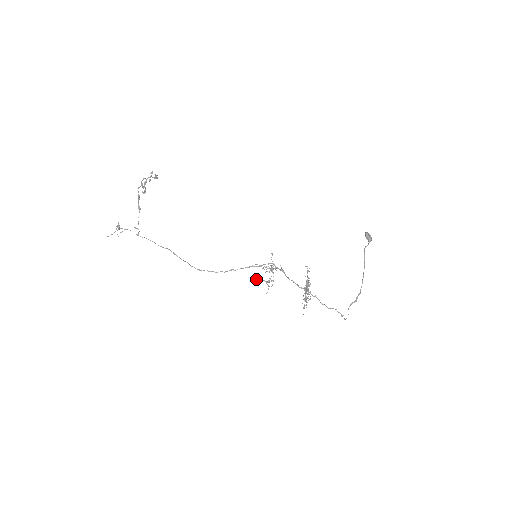
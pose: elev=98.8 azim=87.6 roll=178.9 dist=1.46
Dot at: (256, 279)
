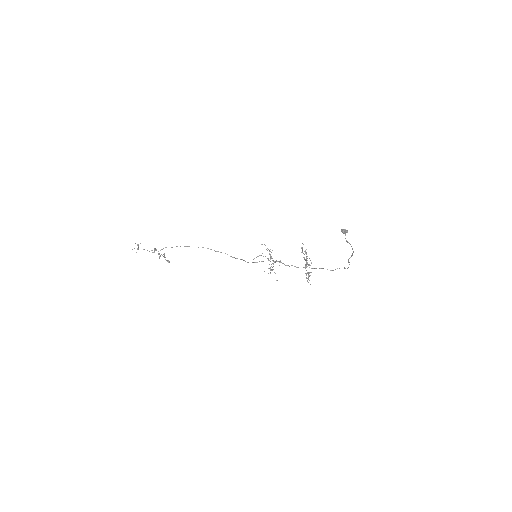
Dot at: occluded
